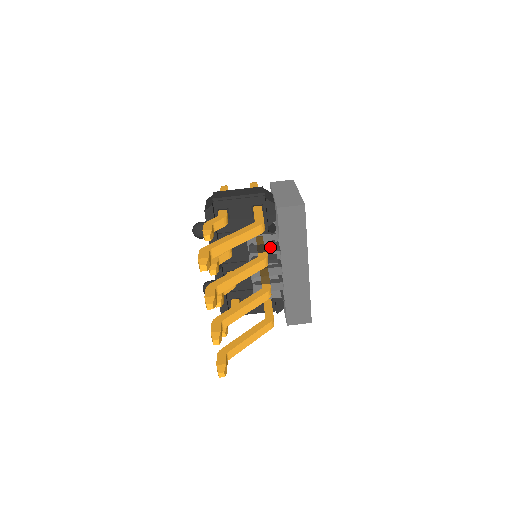
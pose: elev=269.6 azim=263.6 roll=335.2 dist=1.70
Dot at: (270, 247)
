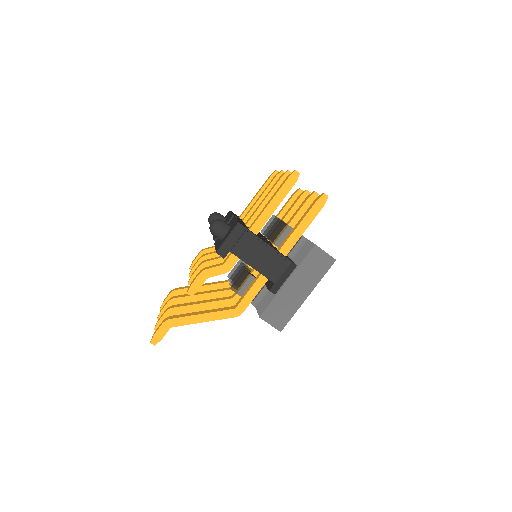
Dot at: occluded
